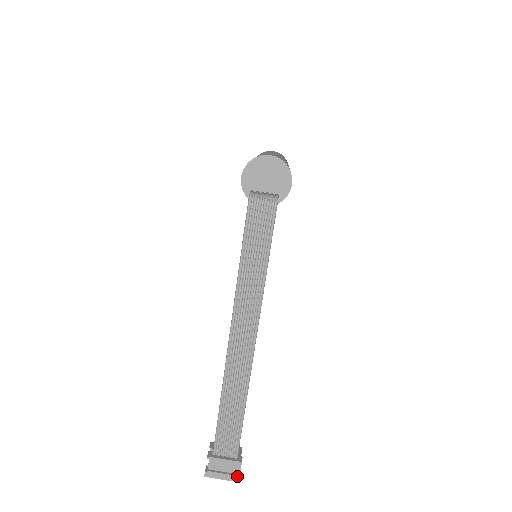
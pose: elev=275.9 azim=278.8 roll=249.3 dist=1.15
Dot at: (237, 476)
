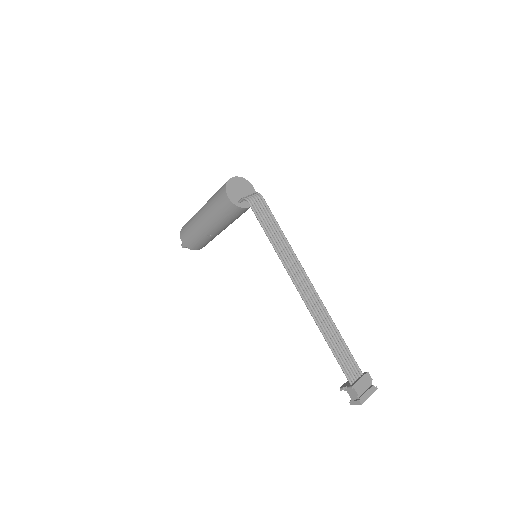
Dot at: (373, 388)
